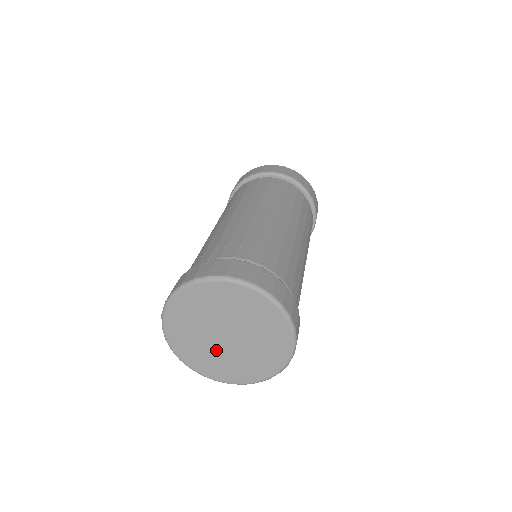
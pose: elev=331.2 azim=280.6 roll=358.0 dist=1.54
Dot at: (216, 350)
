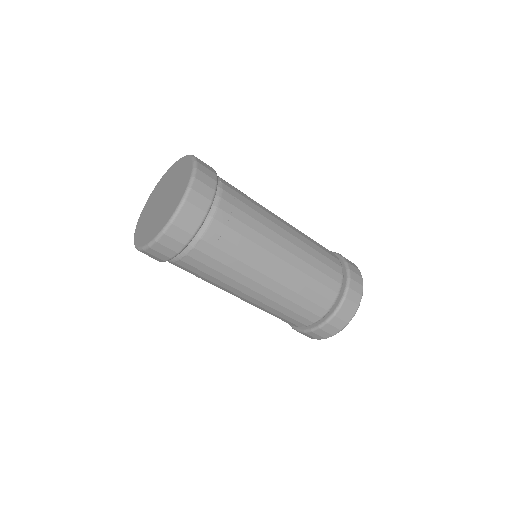
Dot at: (153, 217)
